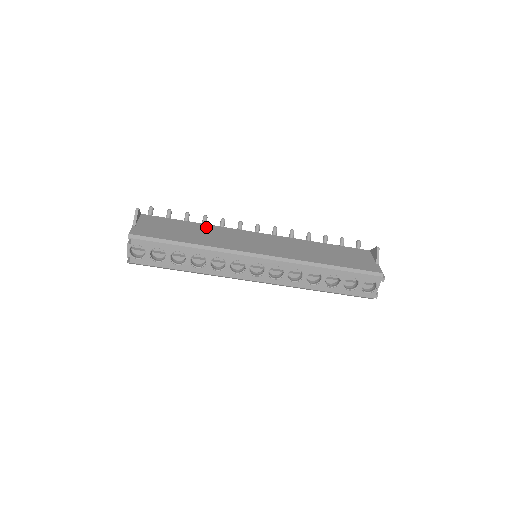
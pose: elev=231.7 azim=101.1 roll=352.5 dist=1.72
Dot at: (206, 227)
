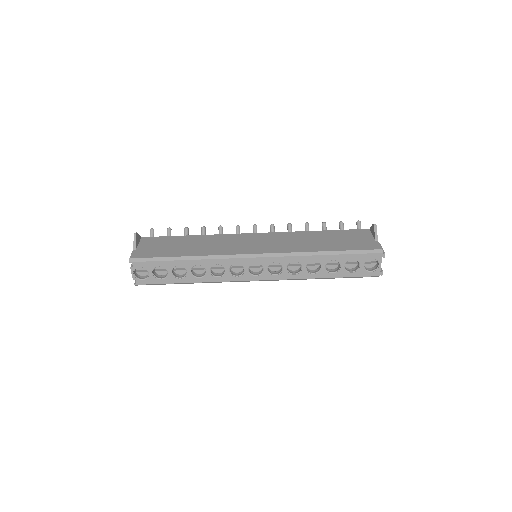
Dot at: (203, 238)
